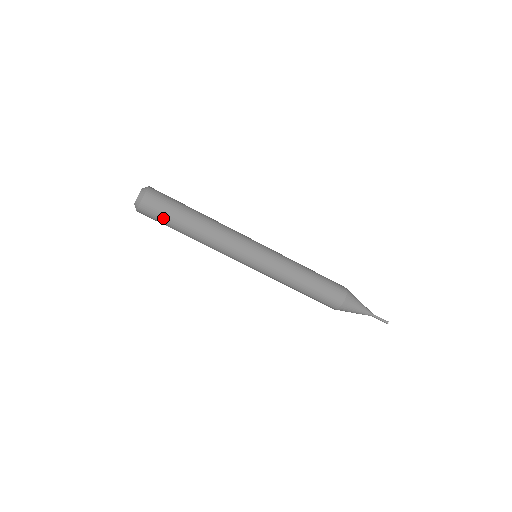
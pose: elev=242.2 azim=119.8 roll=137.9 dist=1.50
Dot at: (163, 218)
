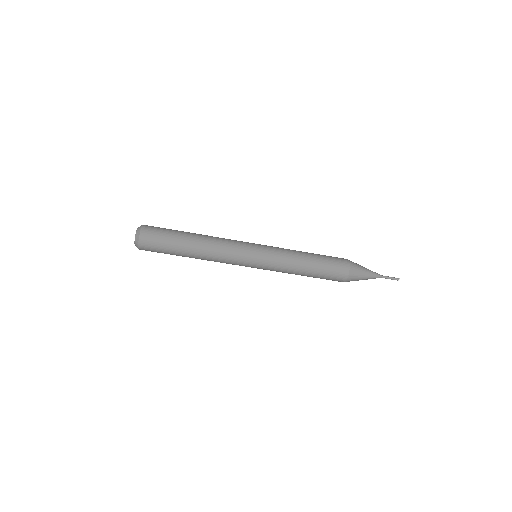
Dot at: (163, 248)
